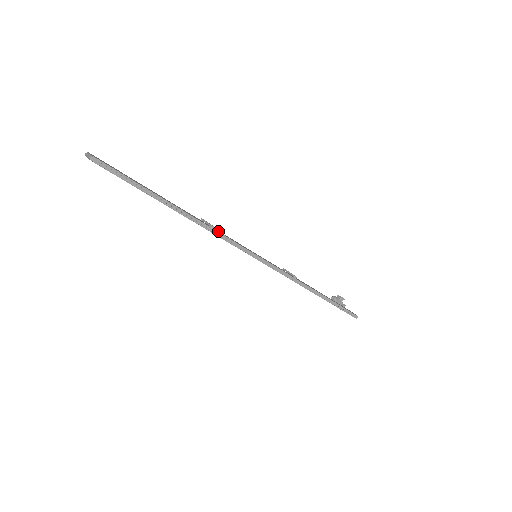
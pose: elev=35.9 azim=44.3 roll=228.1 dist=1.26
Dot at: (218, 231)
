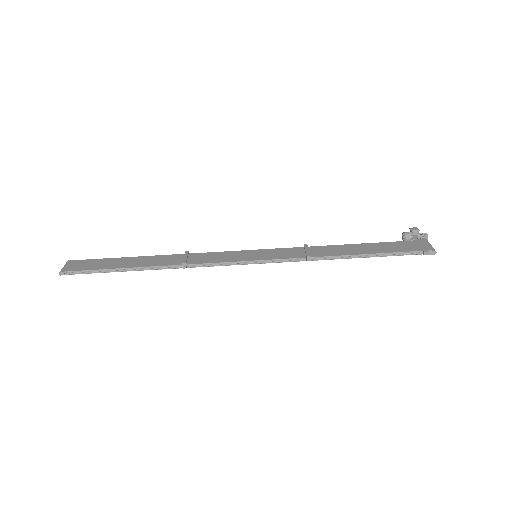
Dot at: (199, 259)
